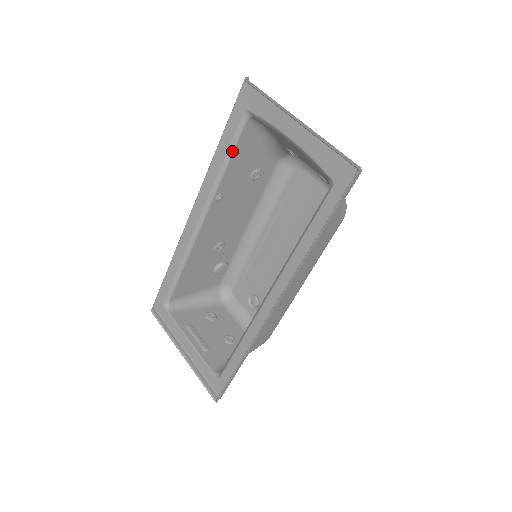
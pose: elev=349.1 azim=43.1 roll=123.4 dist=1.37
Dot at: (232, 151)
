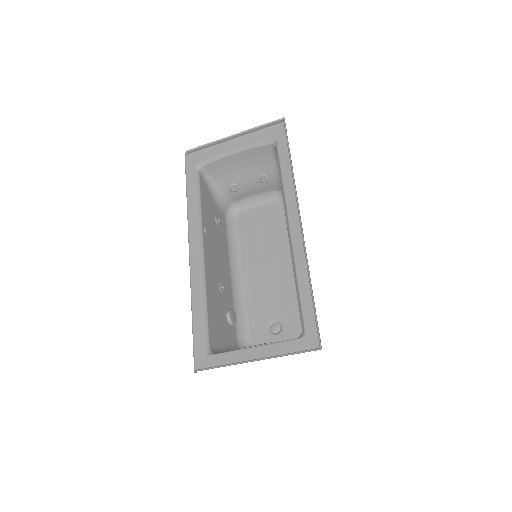
Dot at: (199, 192)
